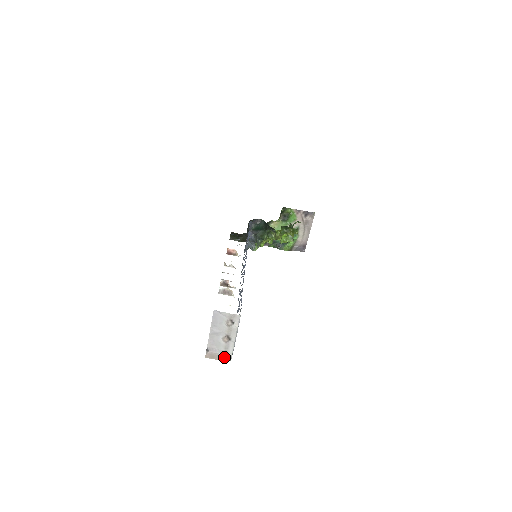
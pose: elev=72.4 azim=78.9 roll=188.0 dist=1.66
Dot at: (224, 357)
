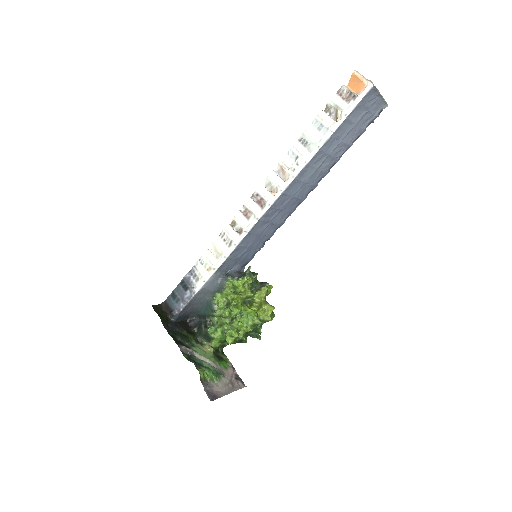
Dot at: (370, 82)
